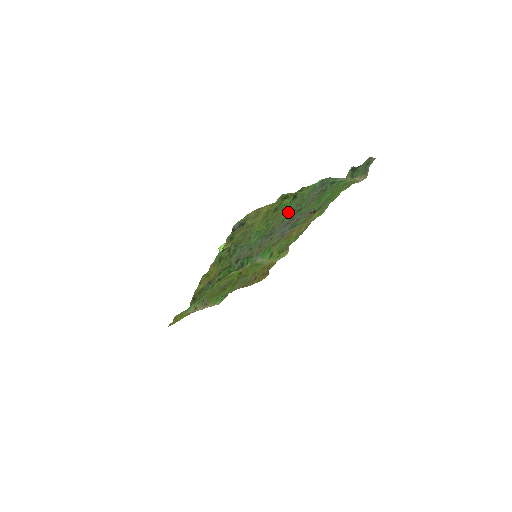
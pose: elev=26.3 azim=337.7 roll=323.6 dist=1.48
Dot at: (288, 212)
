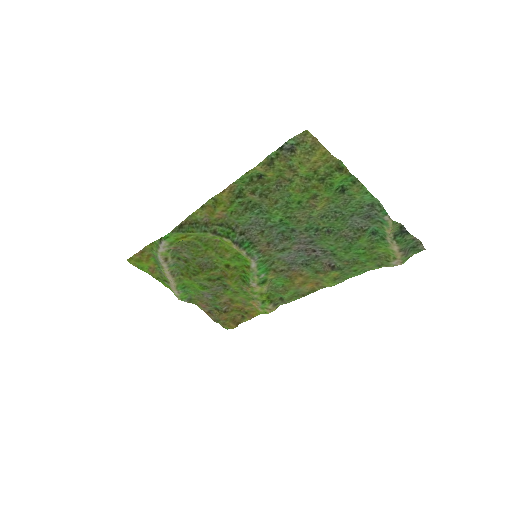
Dot at: (323, 214)
